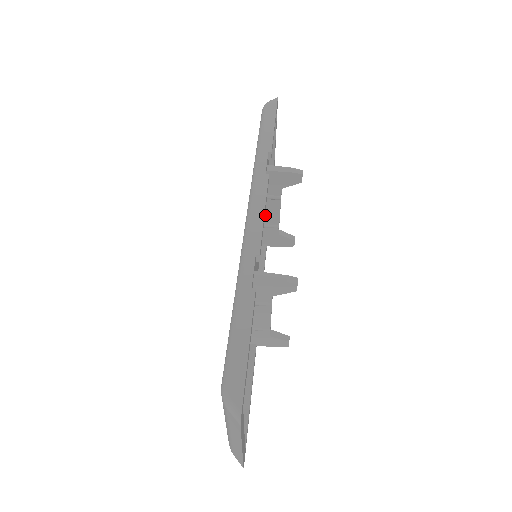
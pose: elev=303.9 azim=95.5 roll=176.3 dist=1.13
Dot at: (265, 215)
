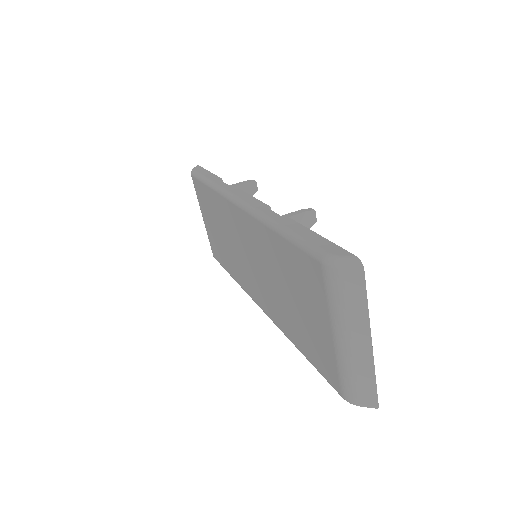
Dot at: occluded
